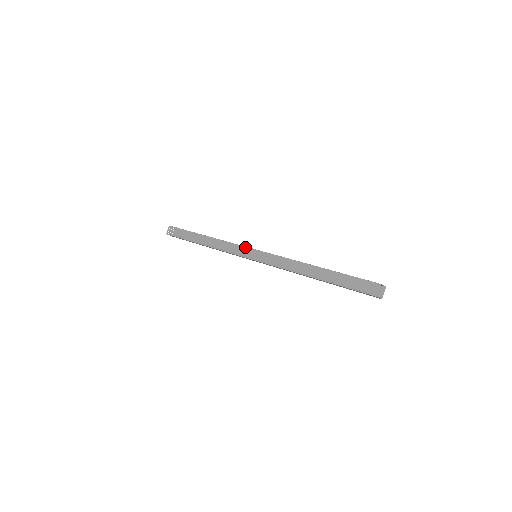
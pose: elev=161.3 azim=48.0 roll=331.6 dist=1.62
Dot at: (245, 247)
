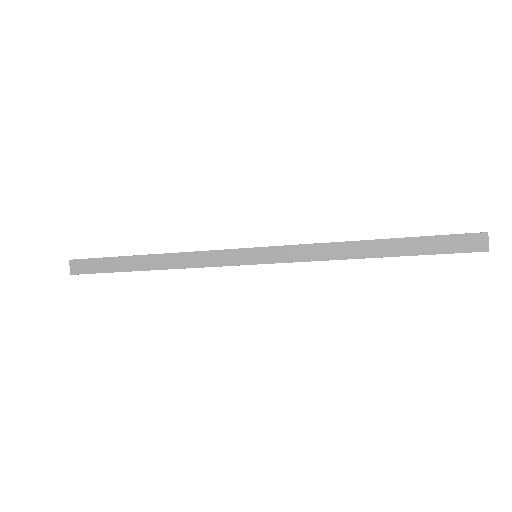
Dot at: occluded
